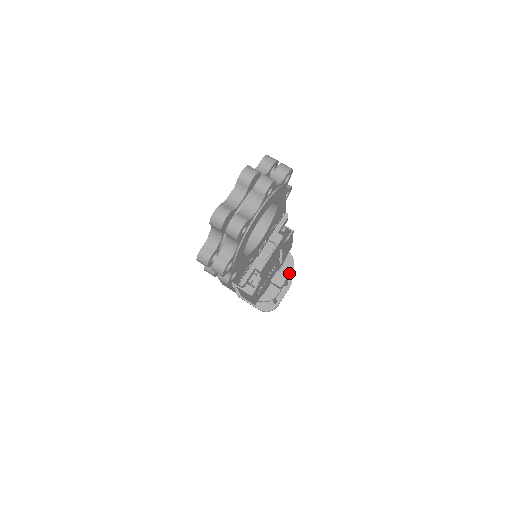
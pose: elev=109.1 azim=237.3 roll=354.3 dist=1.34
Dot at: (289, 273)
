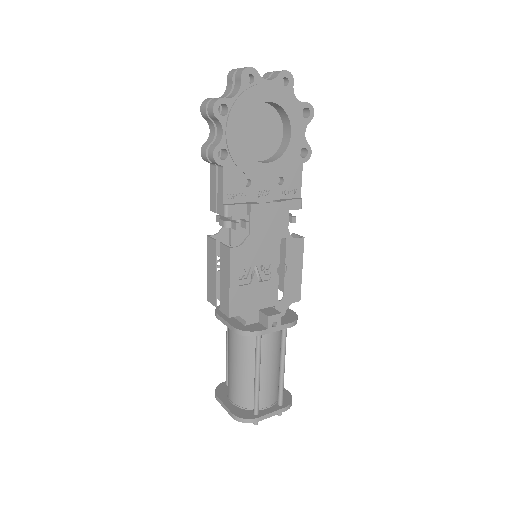
Dot at: (286, 323)
